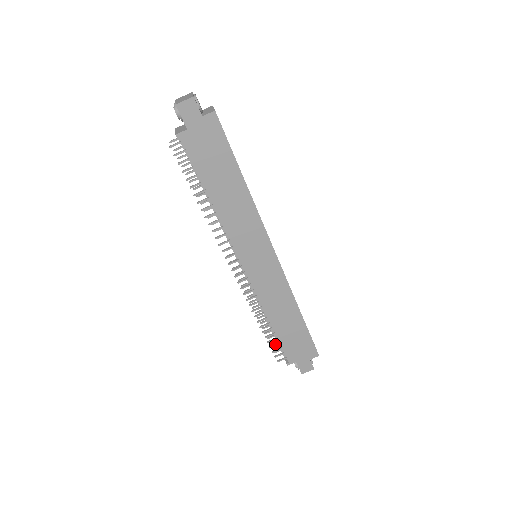
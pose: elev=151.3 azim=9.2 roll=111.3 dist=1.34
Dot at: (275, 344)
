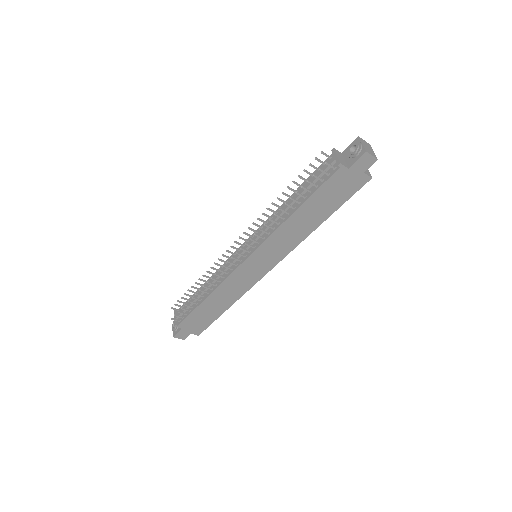
Dot at: (187, 309)
